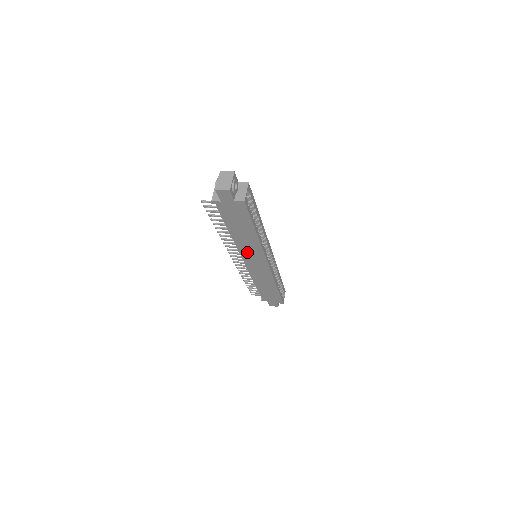
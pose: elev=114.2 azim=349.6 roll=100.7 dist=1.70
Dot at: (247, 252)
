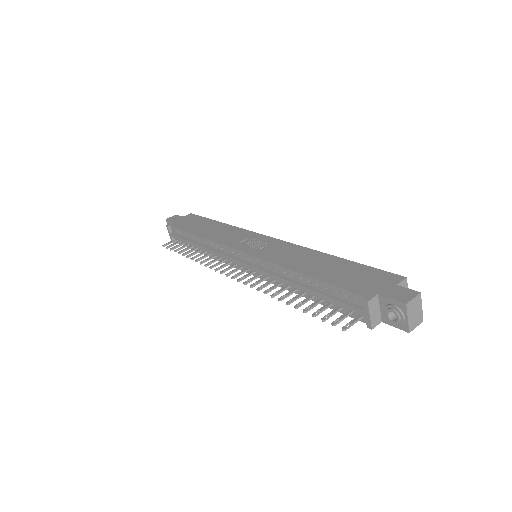
Dot at: occluded
